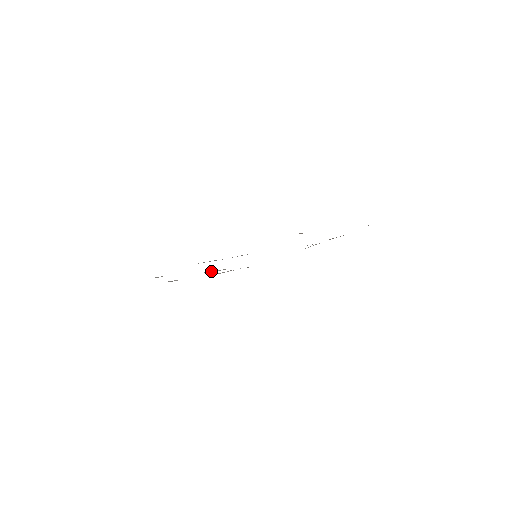
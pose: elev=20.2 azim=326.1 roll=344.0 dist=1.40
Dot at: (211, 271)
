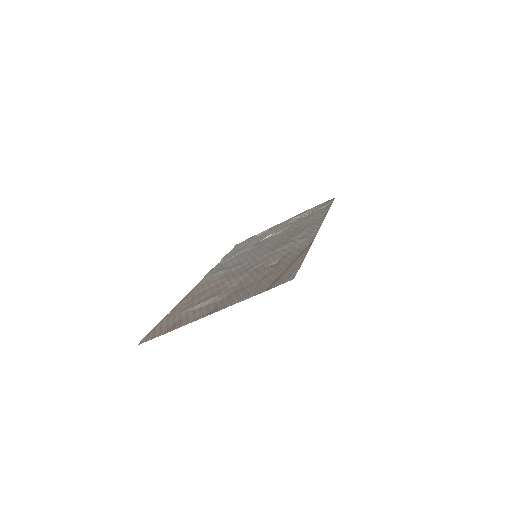
Dot at: (273, 234)
